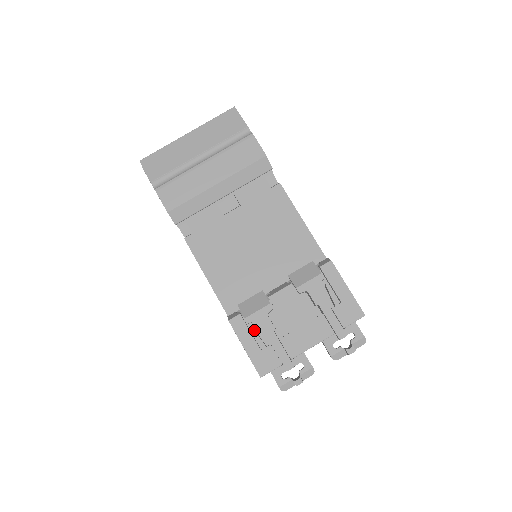
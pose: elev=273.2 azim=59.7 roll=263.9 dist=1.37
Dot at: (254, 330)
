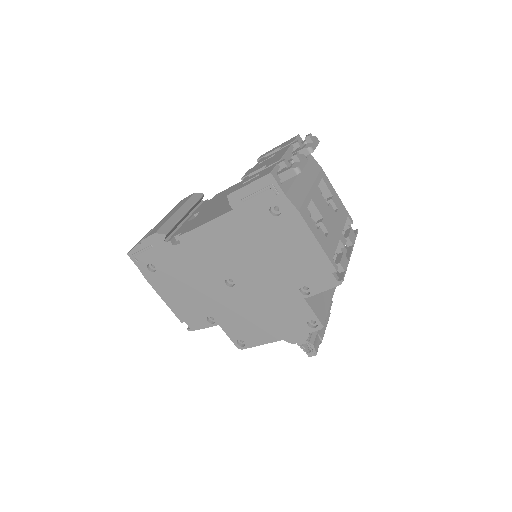
Dot at: occluded
